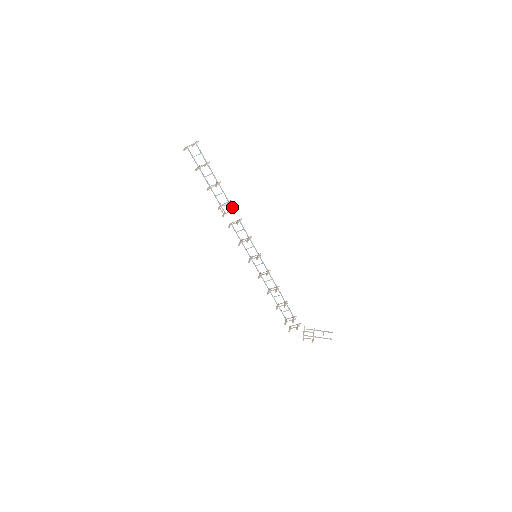
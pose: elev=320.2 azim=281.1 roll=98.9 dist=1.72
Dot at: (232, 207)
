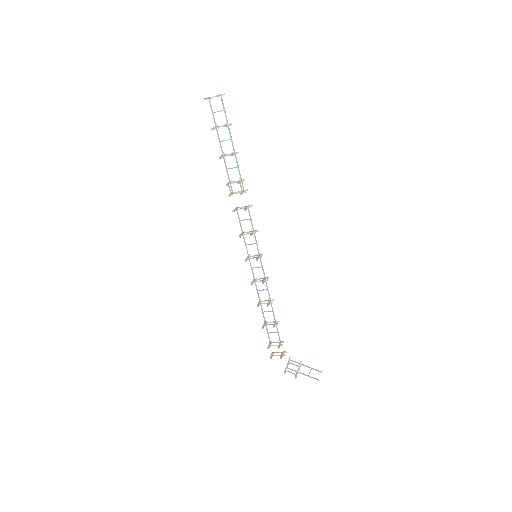
Dot at: (243, 188)
